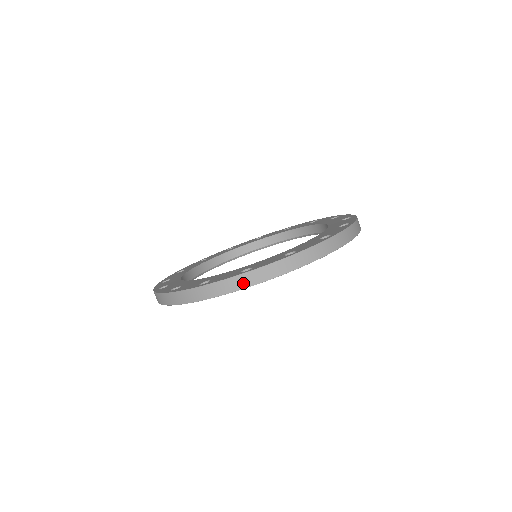
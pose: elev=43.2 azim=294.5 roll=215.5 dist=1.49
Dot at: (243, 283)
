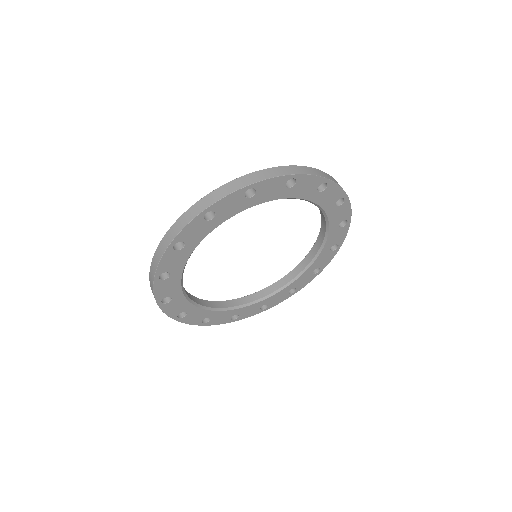
Dot at: (242, 183)
